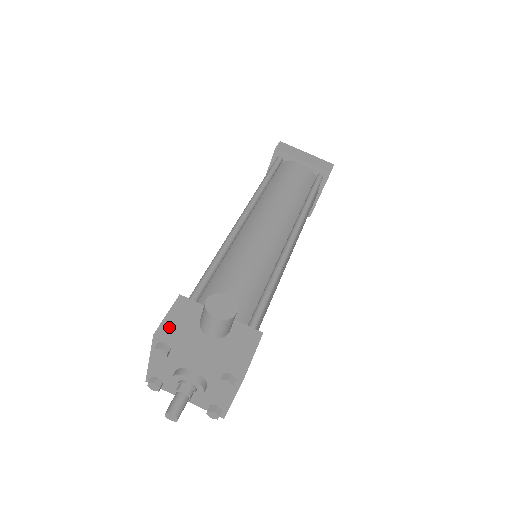
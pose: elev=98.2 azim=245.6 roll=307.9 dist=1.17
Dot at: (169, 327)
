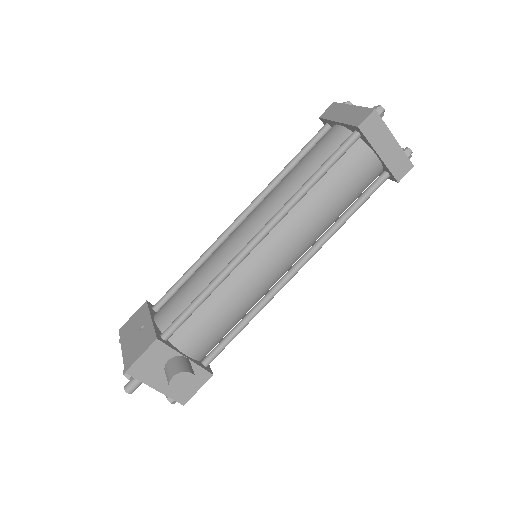
Dot at: (139, 367)
